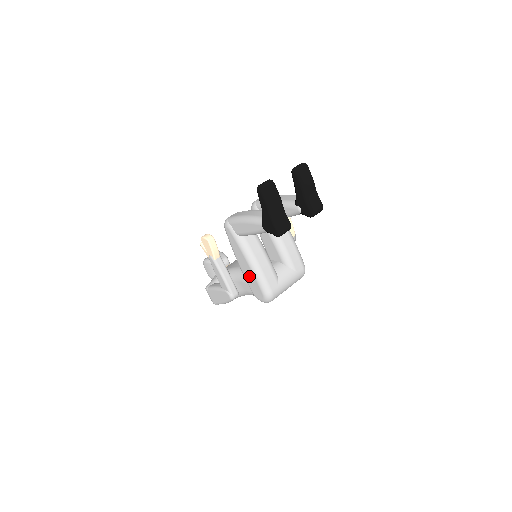
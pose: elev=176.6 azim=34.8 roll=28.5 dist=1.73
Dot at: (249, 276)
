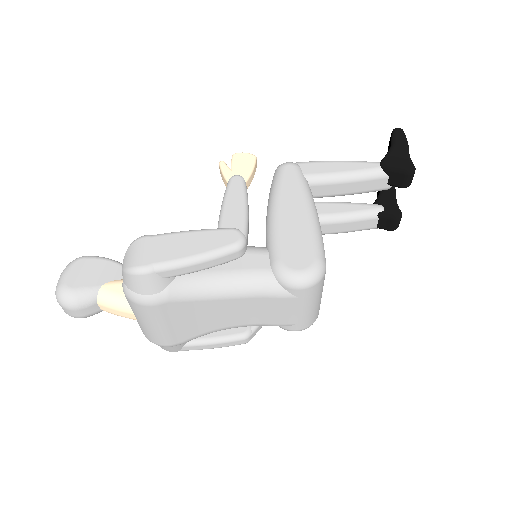
Dot at: (294, 229)
